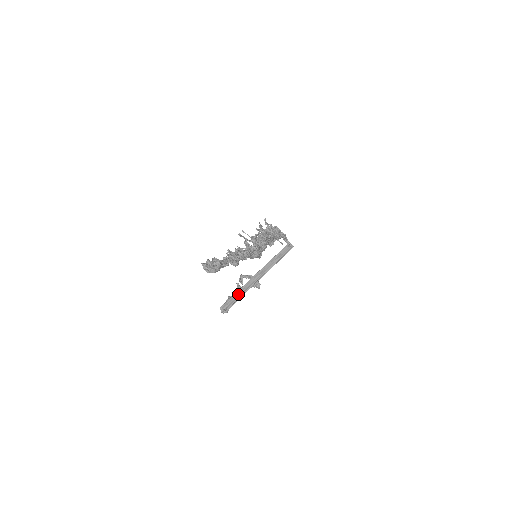
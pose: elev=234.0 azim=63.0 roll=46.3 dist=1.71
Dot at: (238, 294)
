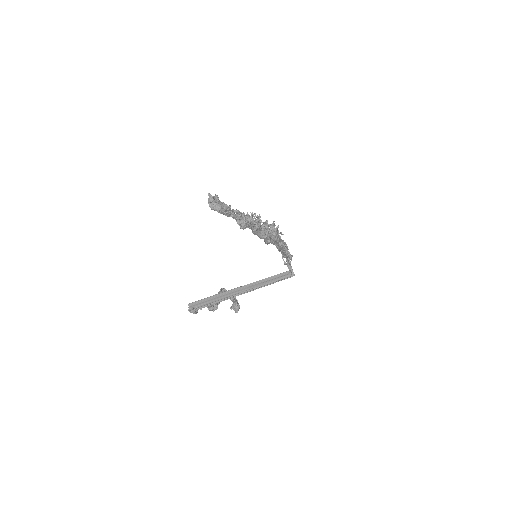
Dot at: (215, 298)
